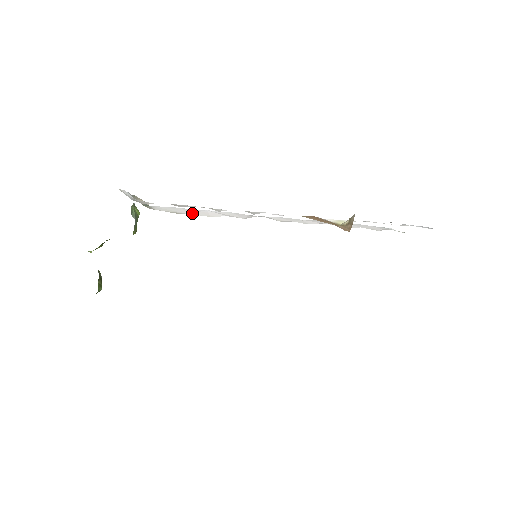
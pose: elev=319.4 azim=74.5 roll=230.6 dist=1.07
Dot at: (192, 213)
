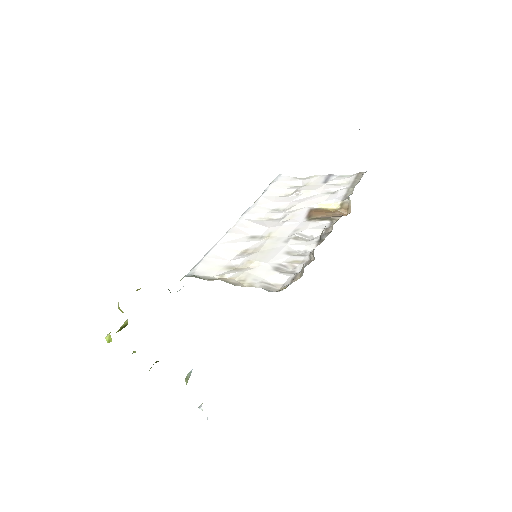
Dot at: (228, 258)
